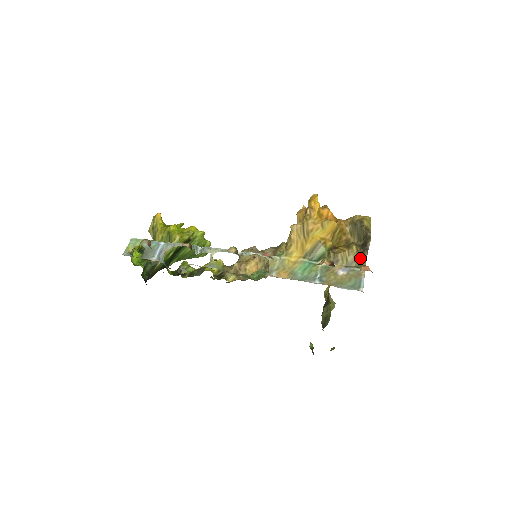
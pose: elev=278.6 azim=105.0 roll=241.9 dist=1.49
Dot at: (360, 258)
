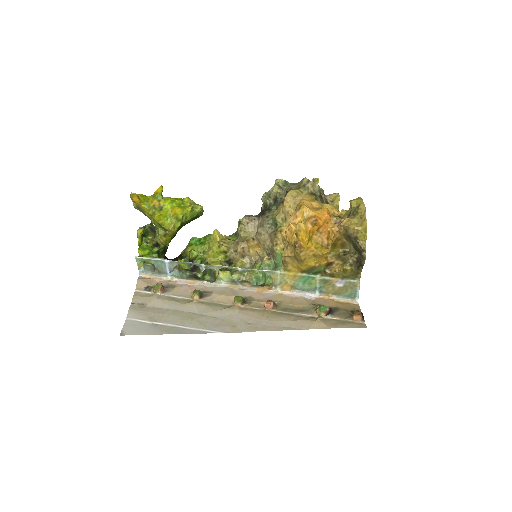
Dot at: (355, 273)
